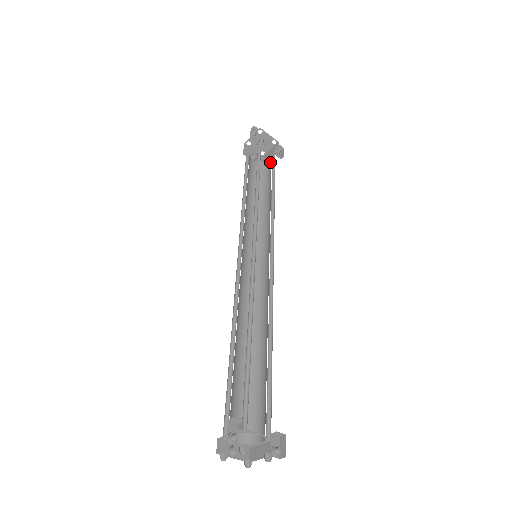
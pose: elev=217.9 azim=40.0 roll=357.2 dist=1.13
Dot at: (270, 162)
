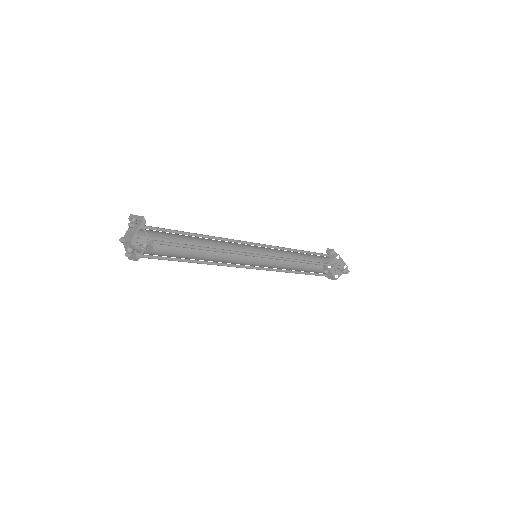
Dot at: occluded
